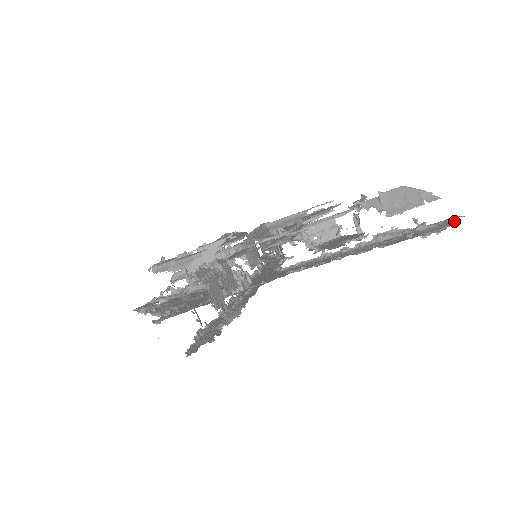
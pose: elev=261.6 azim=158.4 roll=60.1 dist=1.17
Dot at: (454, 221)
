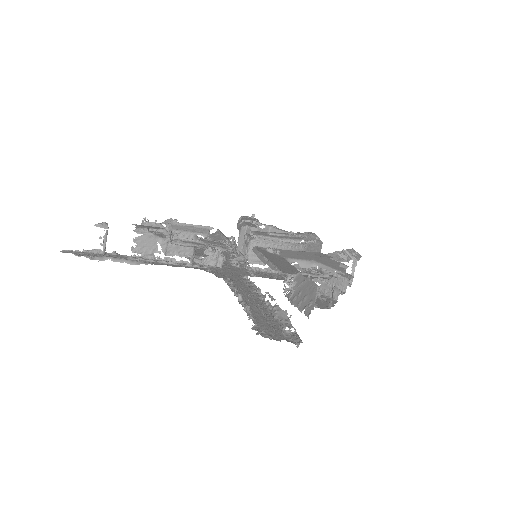
Dot at: occluded
